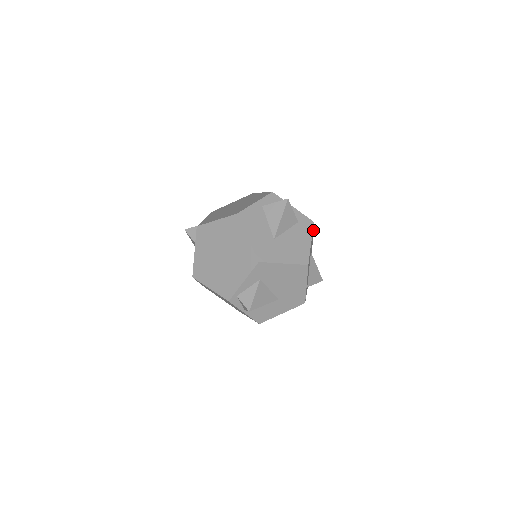
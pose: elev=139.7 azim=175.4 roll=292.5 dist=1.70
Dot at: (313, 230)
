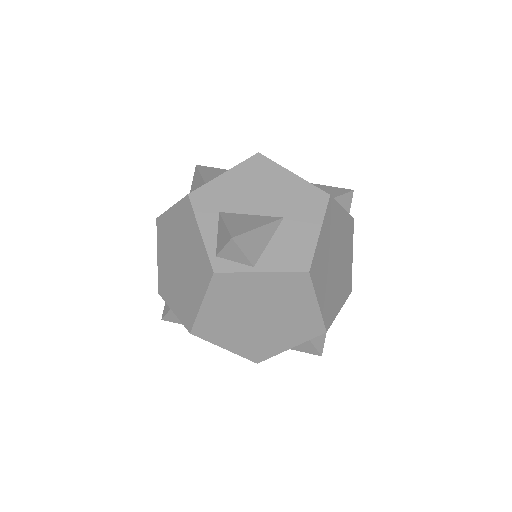
Dot at: occluded
